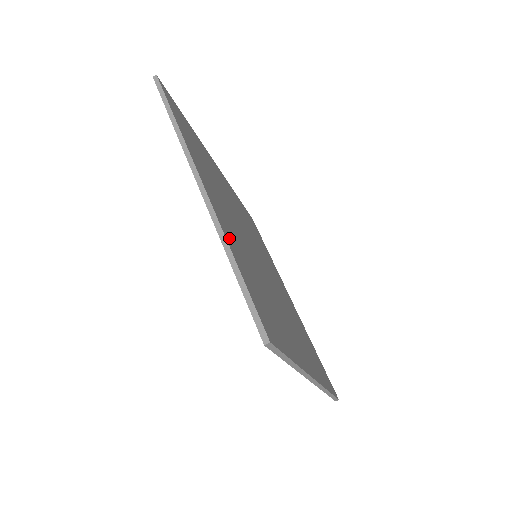
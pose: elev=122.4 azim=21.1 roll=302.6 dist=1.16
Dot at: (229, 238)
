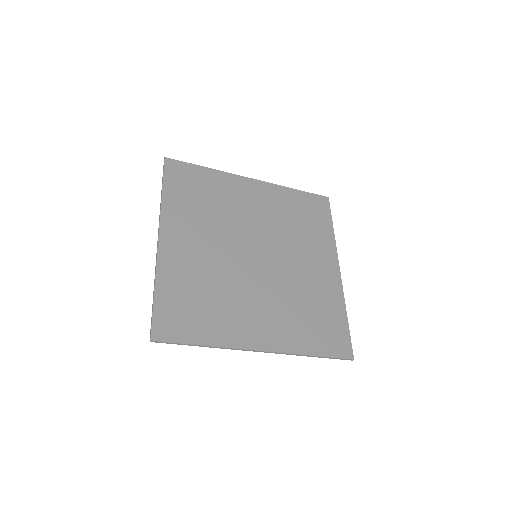
Dot at: (166, 273)
